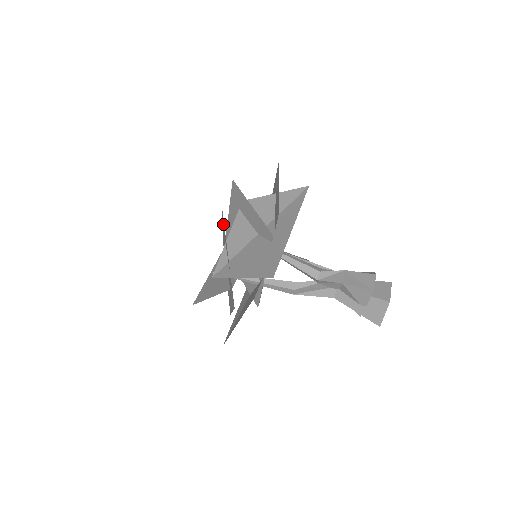
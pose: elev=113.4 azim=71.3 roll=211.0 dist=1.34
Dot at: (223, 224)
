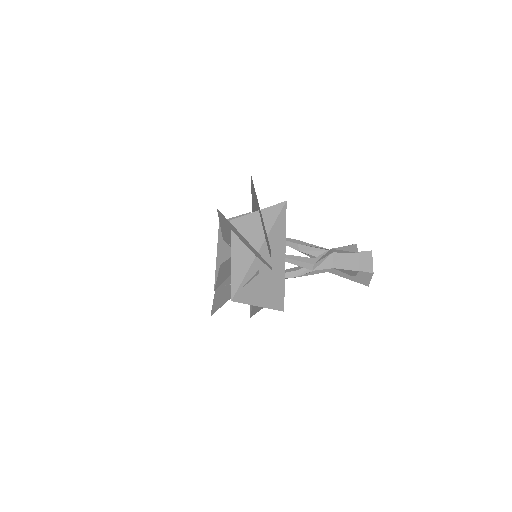
Dot at: occluded
